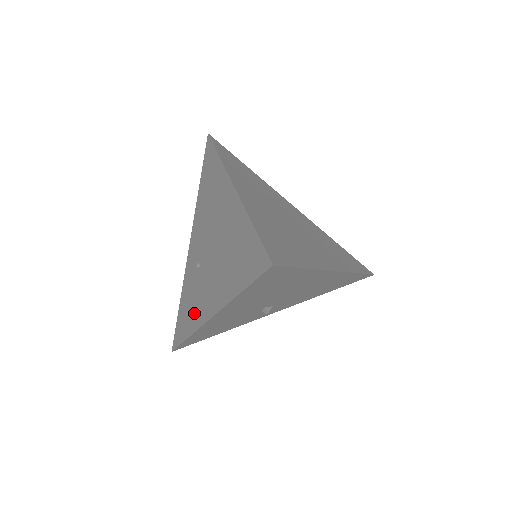
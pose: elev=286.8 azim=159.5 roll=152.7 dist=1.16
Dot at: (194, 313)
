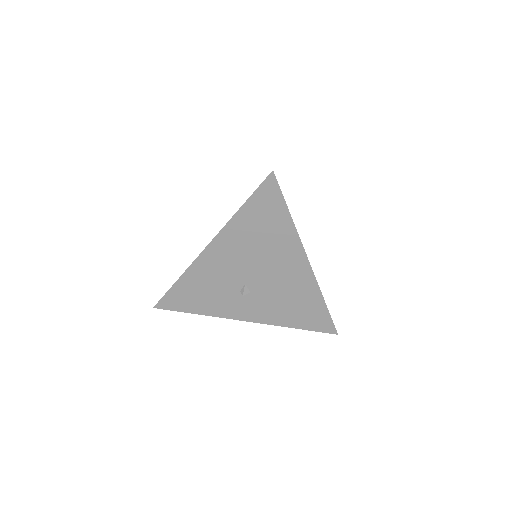
Dot at: occluded
